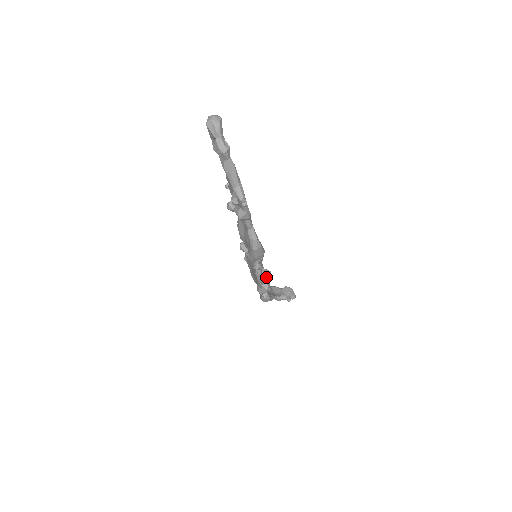
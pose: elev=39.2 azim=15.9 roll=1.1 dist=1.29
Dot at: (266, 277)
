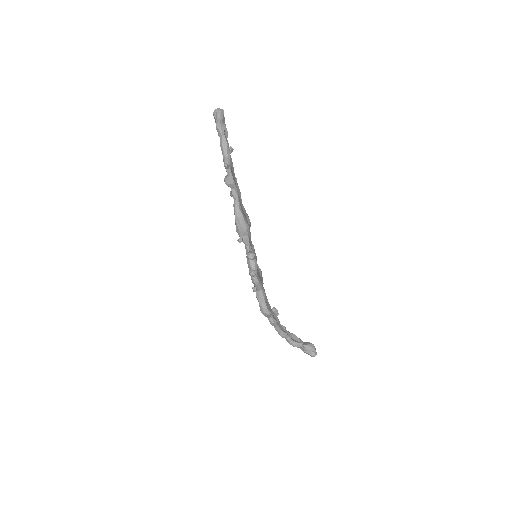
Dot at: (249, 257)
